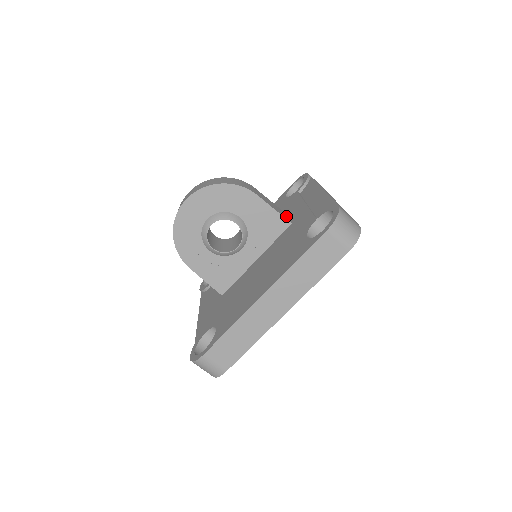
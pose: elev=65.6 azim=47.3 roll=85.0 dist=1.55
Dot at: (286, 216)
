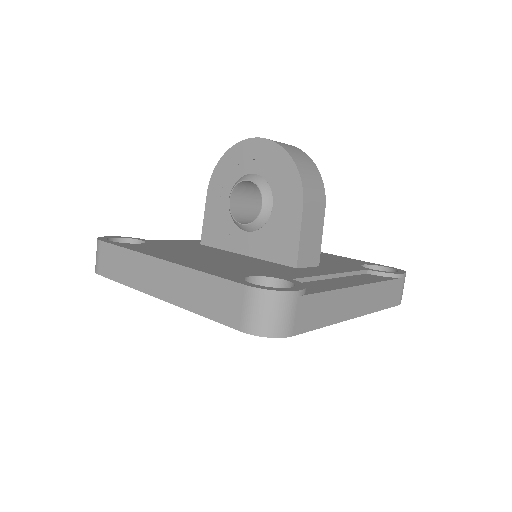
Dot at: (309, 260)
